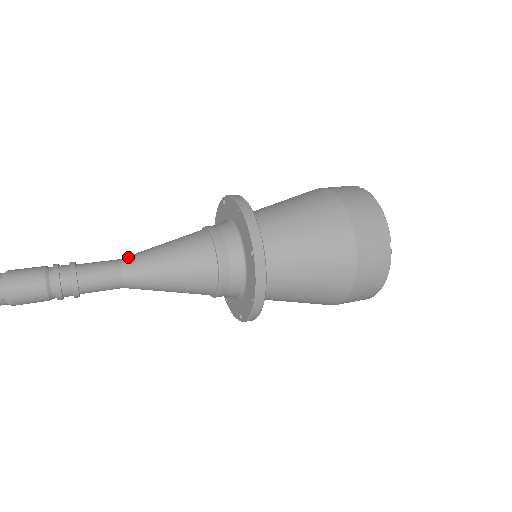
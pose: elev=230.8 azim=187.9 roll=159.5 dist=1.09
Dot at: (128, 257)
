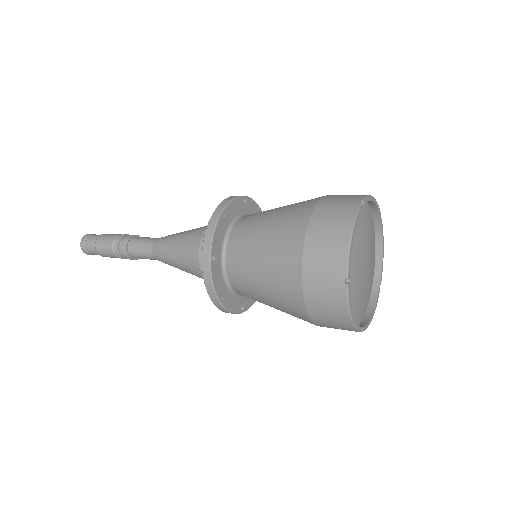
Dot at: (160, 238)
